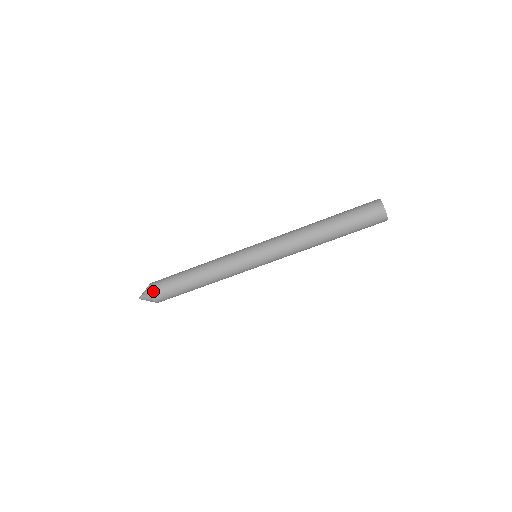
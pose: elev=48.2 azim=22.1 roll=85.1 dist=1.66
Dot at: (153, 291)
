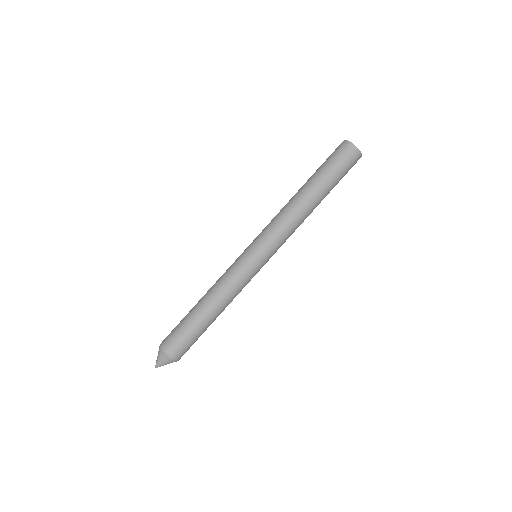
Dot at: (178, 357)
